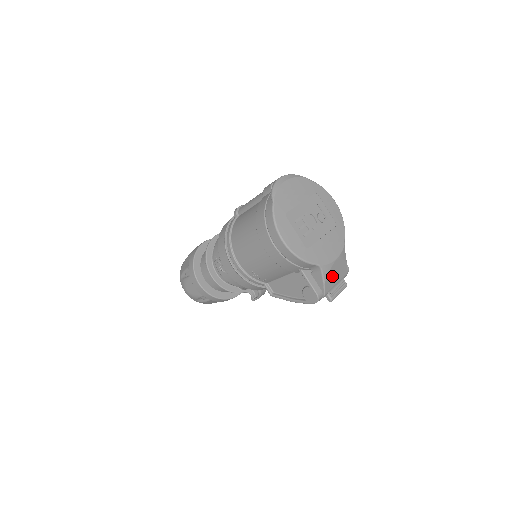
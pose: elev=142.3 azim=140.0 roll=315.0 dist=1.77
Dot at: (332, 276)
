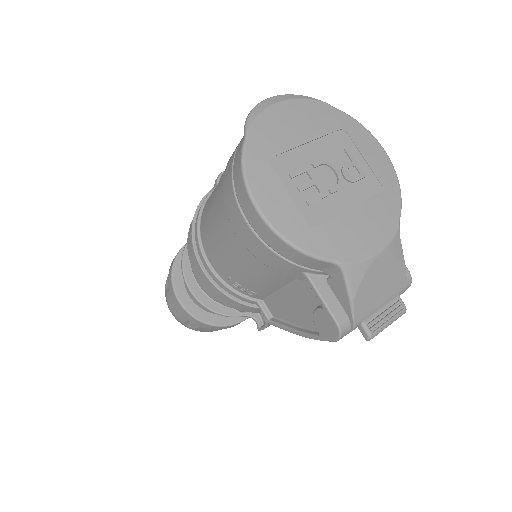
Dot at: (370, 288)
